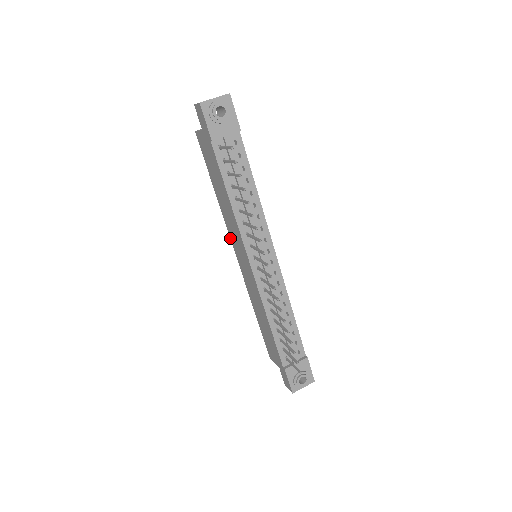
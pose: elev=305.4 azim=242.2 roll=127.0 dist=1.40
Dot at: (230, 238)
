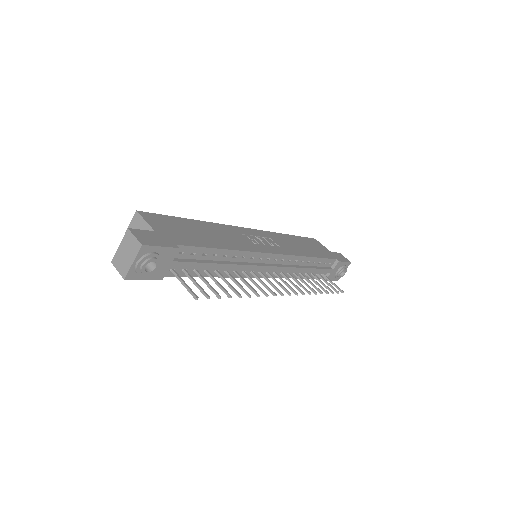
Dot at: occluded
